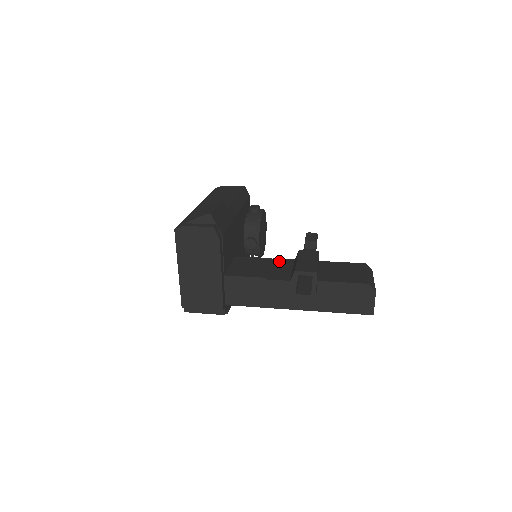
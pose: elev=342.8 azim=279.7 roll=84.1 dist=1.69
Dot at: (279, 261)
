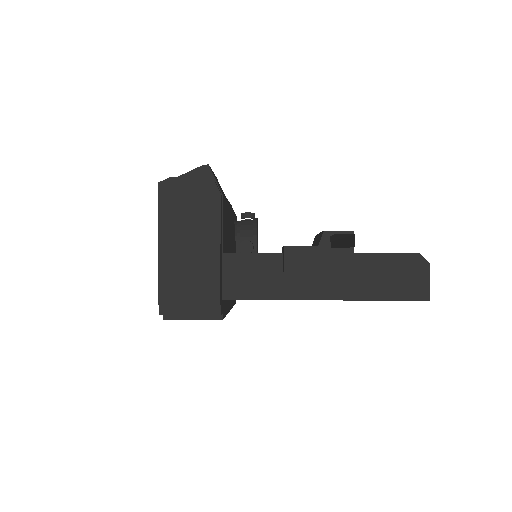
Dot at: occluded
